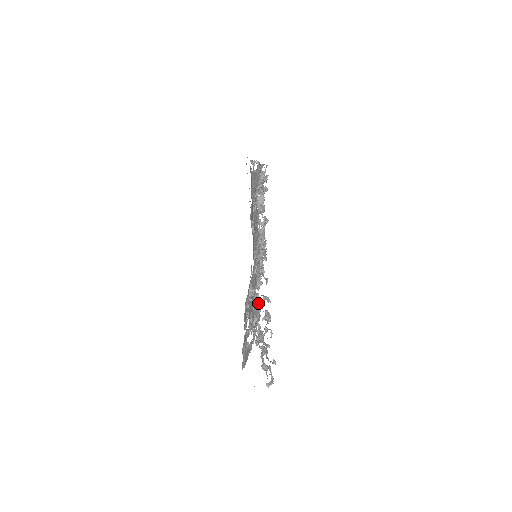
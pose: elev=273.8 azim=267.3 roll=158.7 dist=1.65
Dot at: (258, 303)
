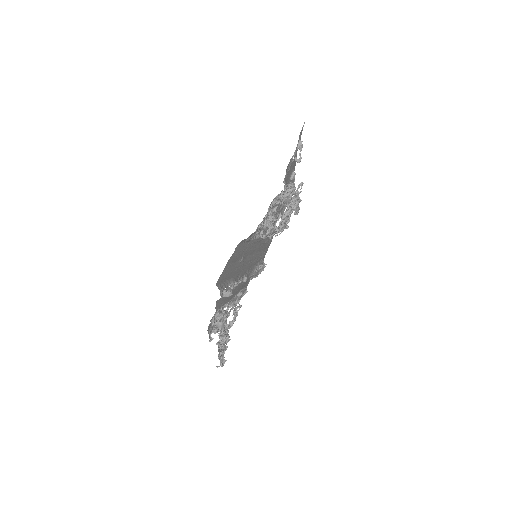
Dot at: (217, 332)
